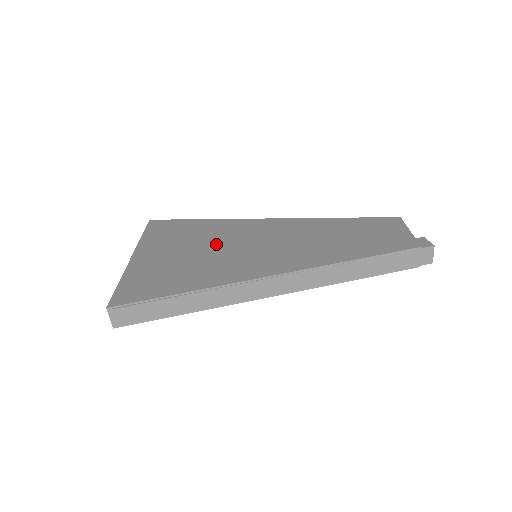
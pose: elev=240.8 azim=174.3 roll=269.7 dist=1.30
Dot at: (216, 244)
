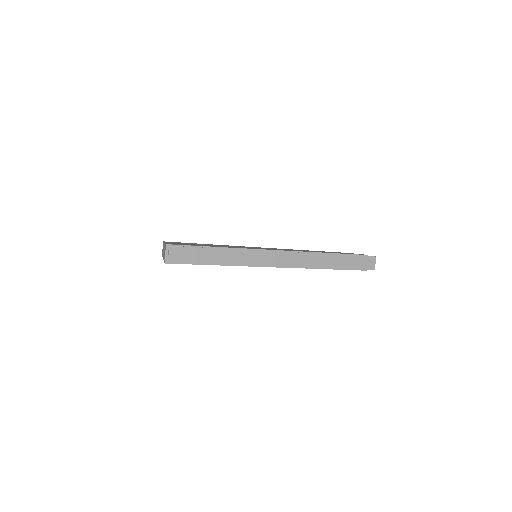
Dot at: occluded
